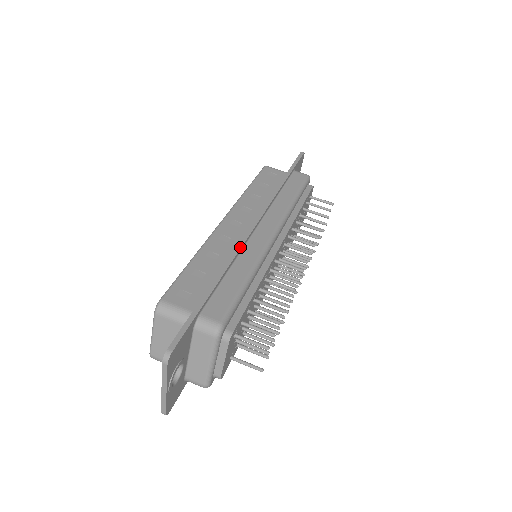
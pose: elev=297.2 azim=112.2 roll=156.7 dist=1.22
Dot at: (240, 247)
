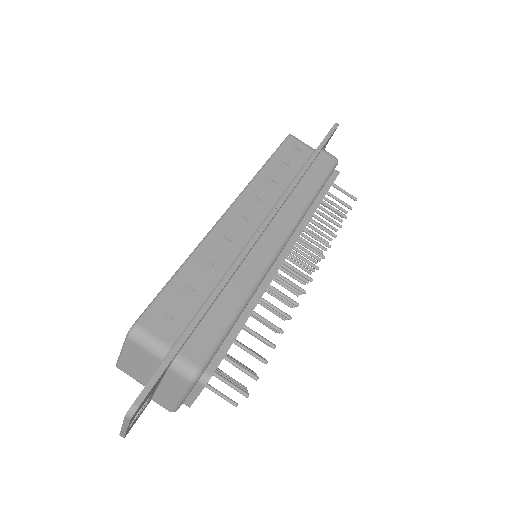
Dot at: (240, 262)
